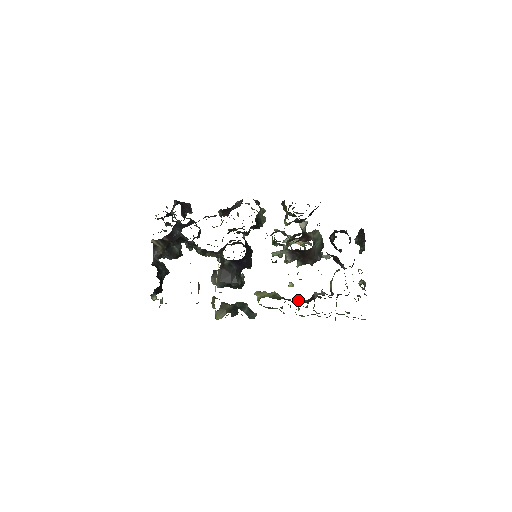
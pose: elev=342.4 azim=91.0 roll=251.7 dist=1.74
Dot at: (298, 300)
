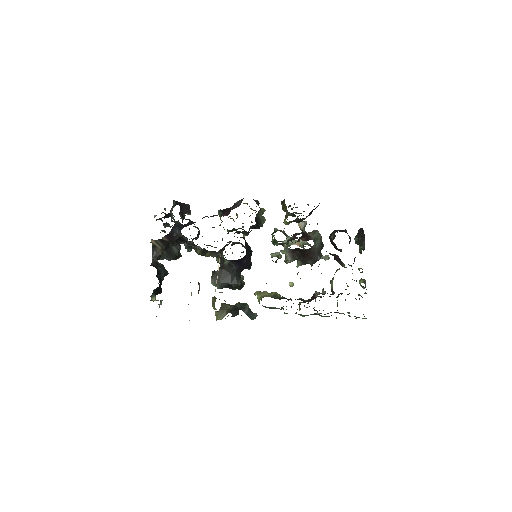
Dot at: (299, 299)
